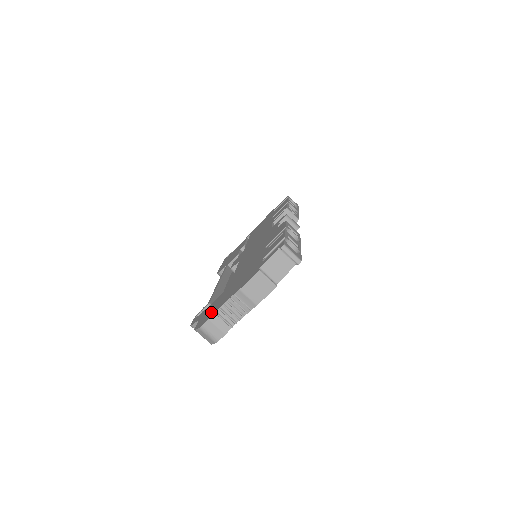
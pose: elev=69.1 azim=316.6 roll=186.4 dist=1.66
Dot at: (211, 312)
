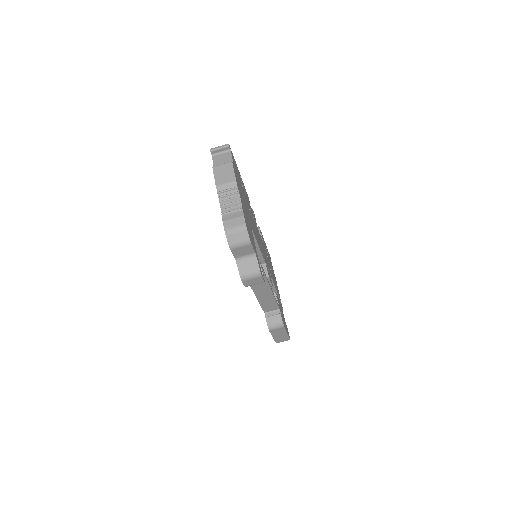
Dot at: occluded
